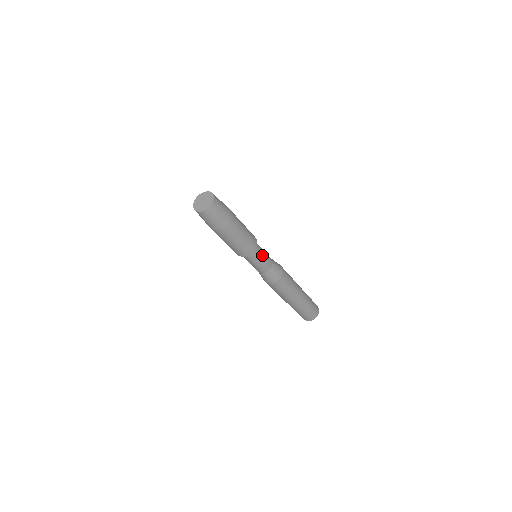
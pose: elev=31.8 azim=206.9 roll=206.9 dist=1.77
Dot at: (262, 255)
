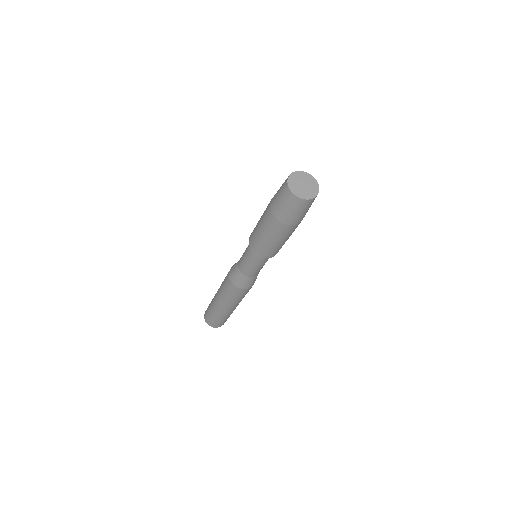
Dot at: occluded
